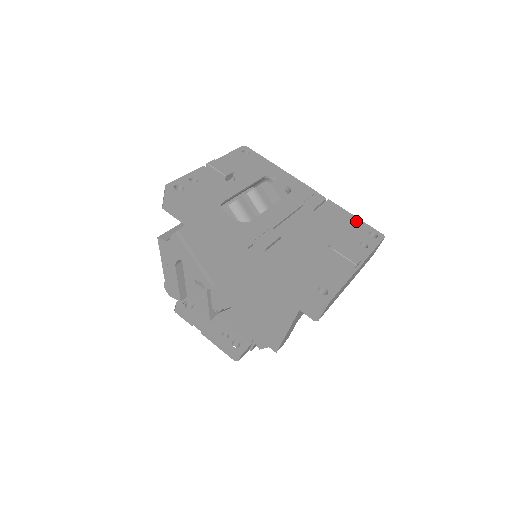
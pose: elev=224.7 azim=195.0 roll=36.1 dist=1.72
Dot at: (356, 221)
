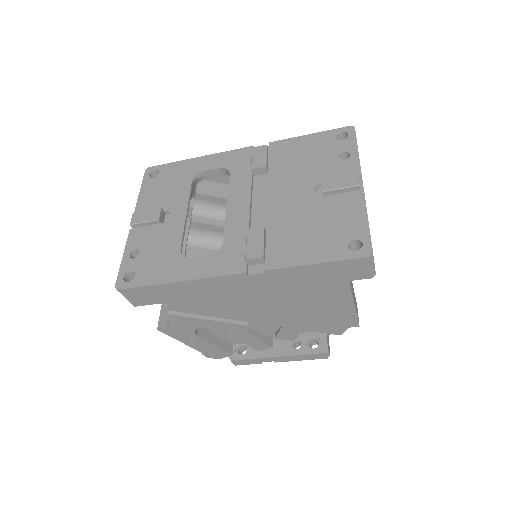
Dot at: (314, 139)
